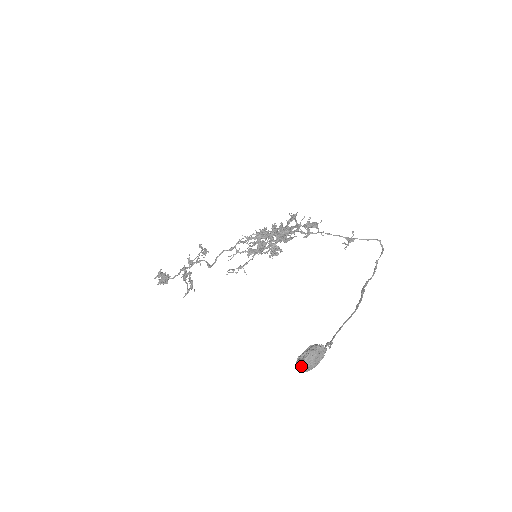
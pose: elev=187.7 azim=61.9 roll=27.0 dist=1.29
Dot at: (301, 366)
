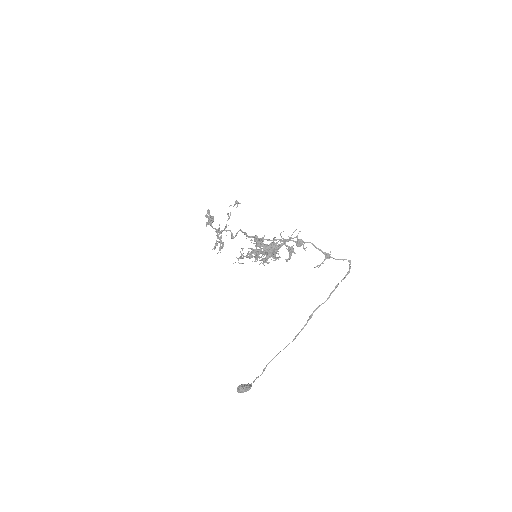
Dot at: occluded
